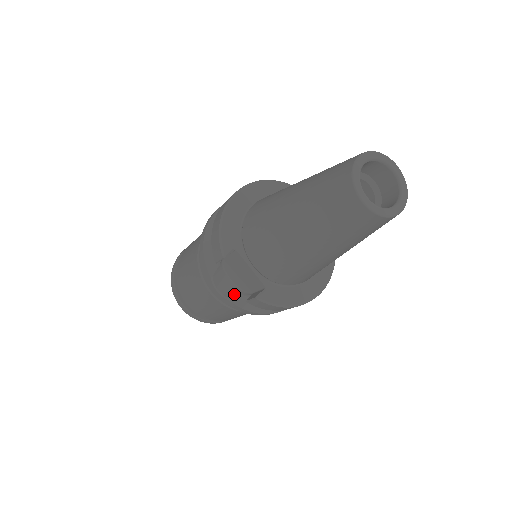
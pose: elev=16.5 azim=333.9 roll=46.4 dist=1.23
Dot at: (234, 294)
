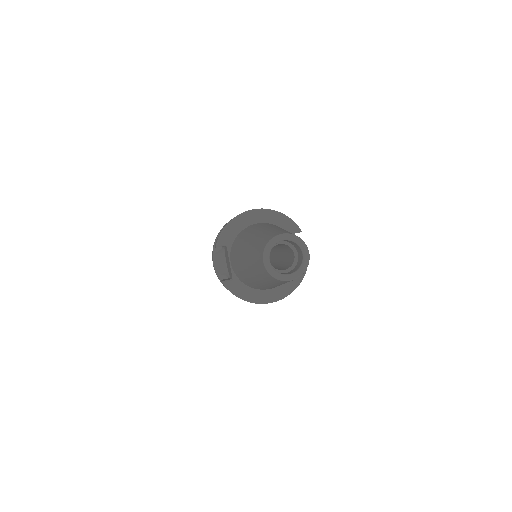
Dot at: (222, 272)
